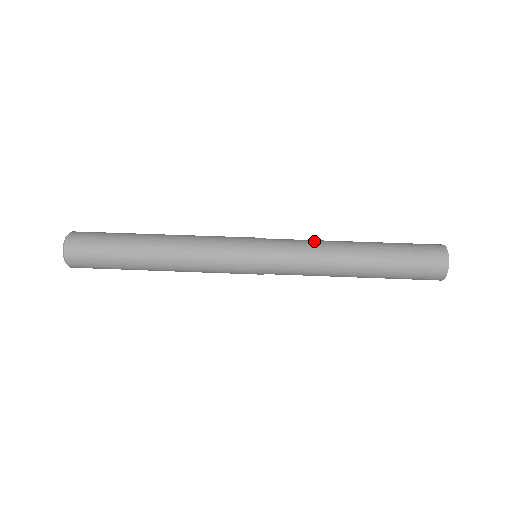
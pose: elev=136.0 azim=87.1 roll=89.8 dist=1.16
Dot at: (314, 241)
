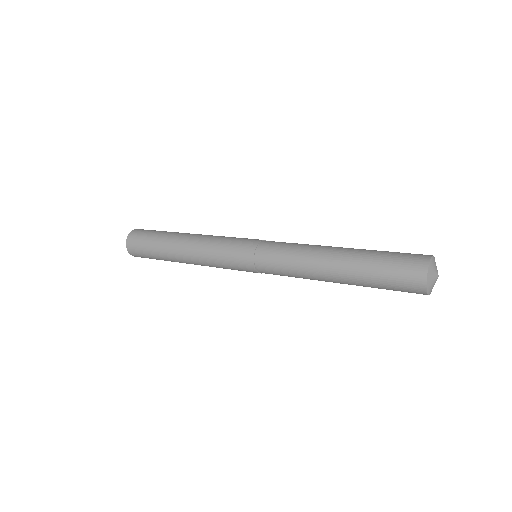
Dot at: occluded
